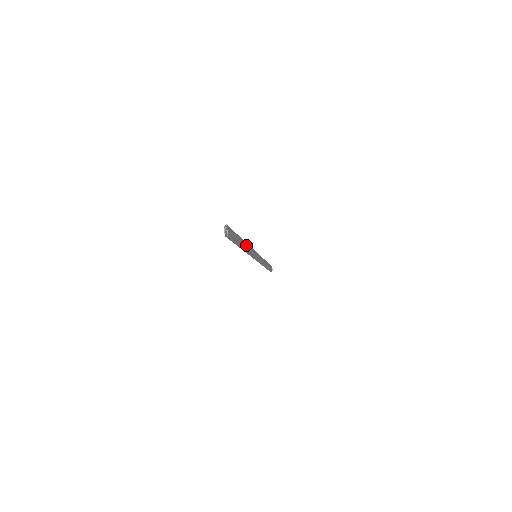
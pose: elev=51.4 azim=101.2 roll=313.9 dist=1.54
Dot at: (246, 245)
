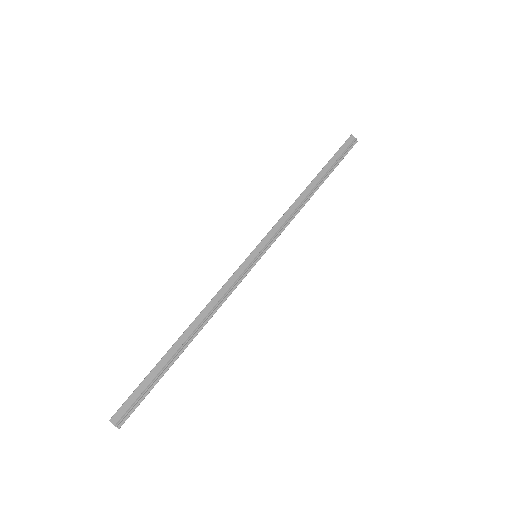
Dot at: (199, 320)
